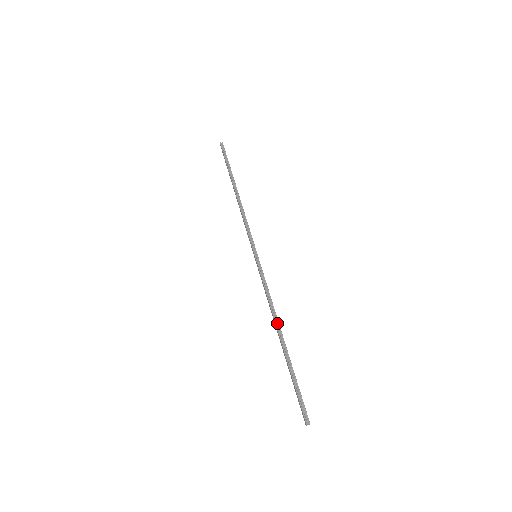
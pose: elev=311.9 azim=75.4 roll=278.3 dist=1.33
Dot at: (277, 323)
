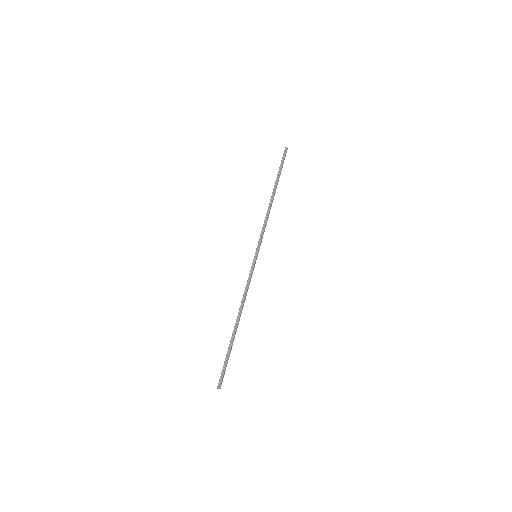
Dot at: (240, 313)
